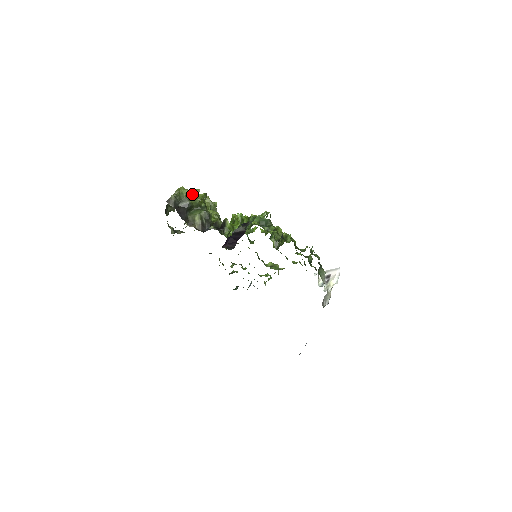
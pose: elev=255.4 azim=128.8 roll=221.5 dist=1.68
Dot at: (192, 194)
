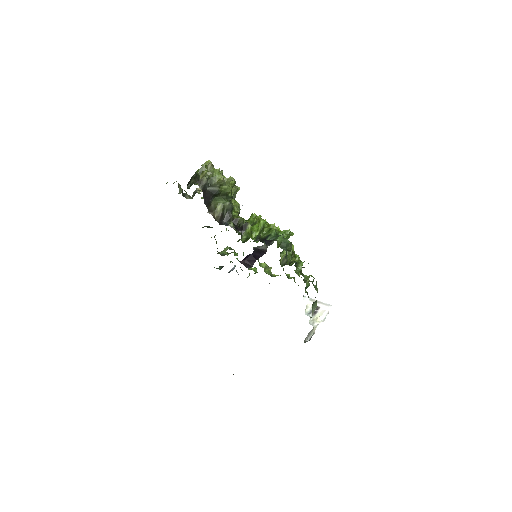
Dot at: (225, 182)
